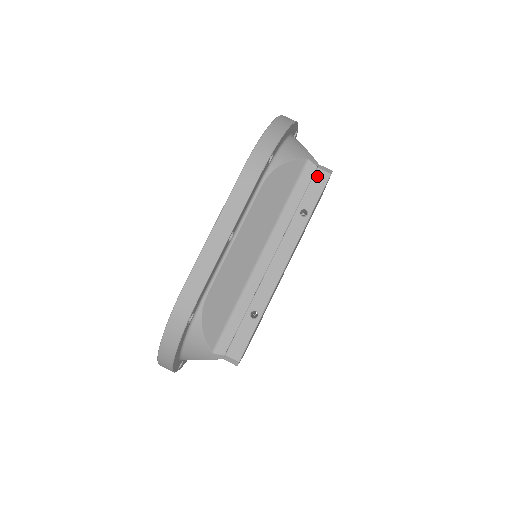
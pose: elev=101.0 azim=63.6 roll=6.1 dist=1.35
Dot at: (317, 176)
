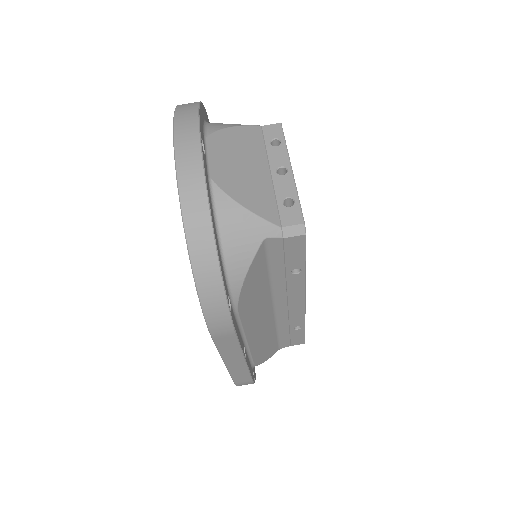
Dot at: (289, 244)
